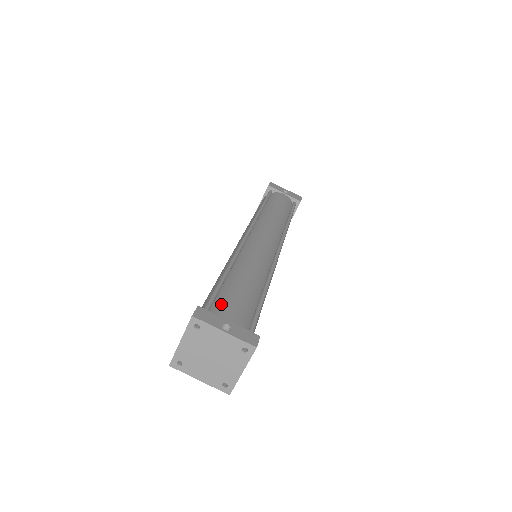
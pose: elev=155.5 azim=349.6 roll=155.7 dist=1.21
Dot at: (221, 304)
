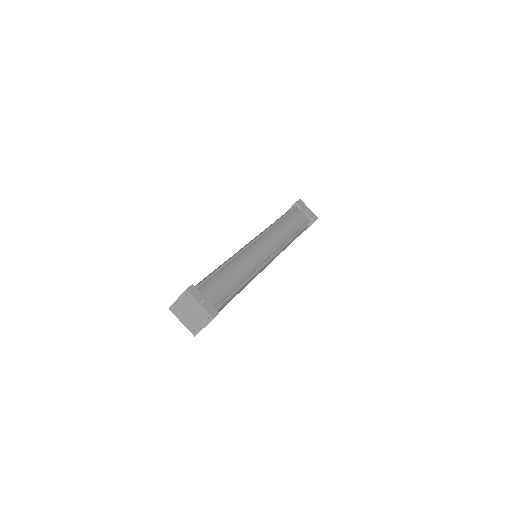
Dot at: (208, 286)
